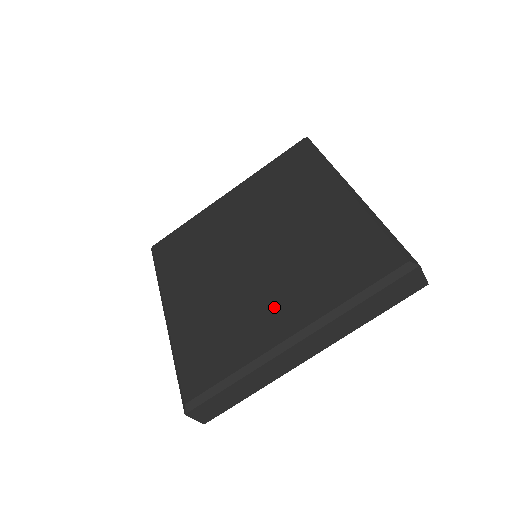
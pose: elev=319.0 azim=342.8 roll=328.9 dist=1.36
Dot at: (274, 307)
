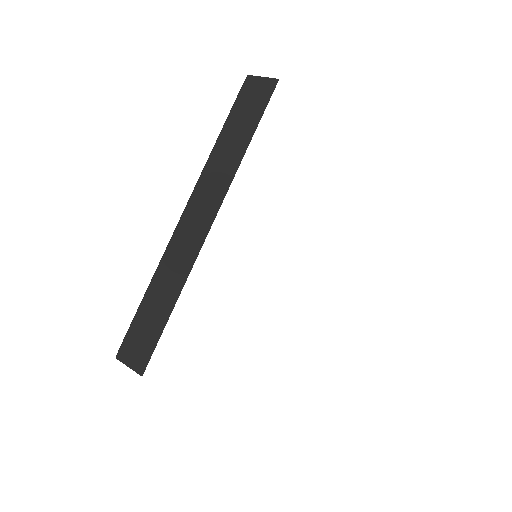
Dot at: occluded
